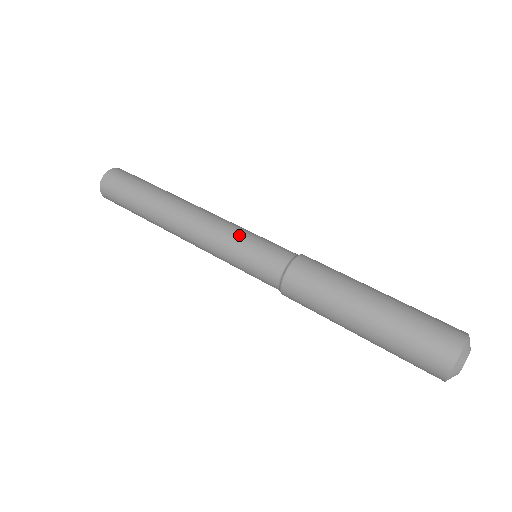
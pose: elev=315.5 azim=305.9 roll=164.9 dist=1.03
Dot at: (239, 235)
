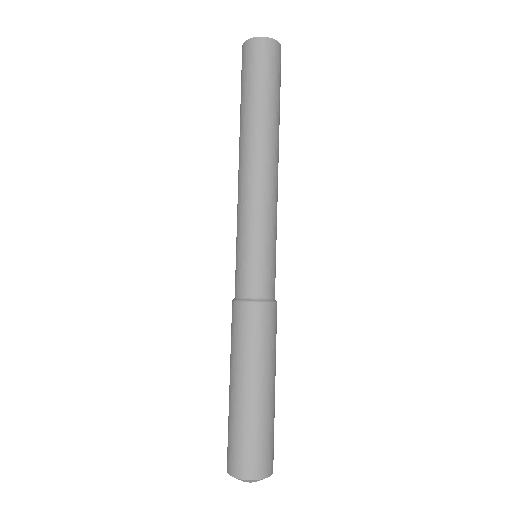
Dot at: (238, 235)
